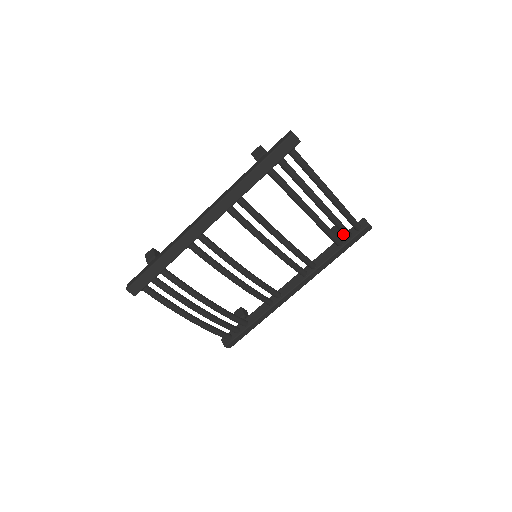
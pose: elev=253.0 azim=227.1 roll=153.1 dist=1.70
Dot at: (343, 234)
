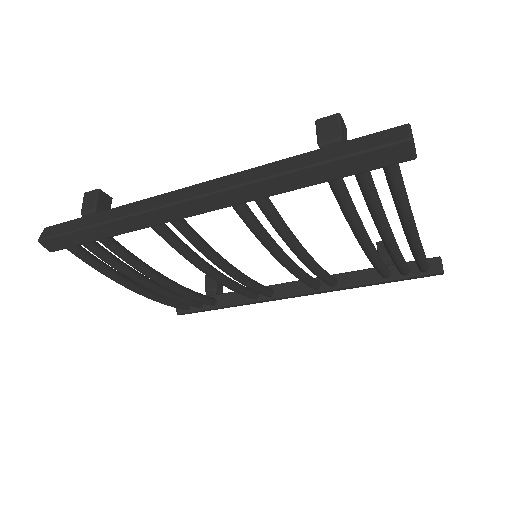
Dot at: occluded
